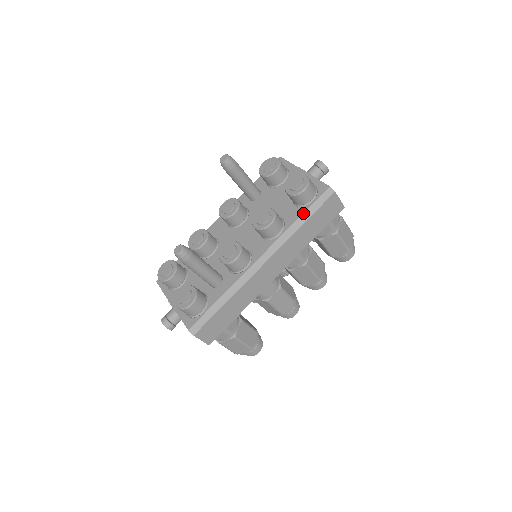
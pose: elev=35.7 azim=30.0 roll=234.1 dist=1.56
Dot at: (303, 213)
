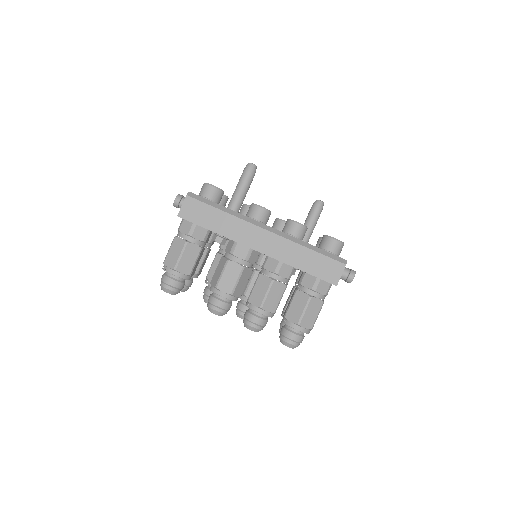
Dot at: (317, 247)
